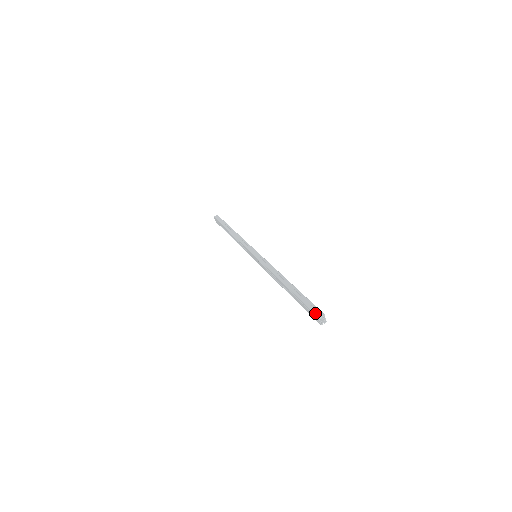
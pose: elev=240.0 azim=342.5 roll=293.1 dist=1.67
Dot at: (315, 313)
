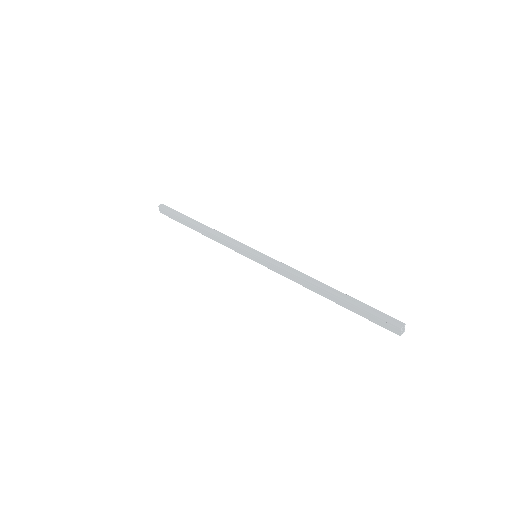
Dot at: (394, 323)
